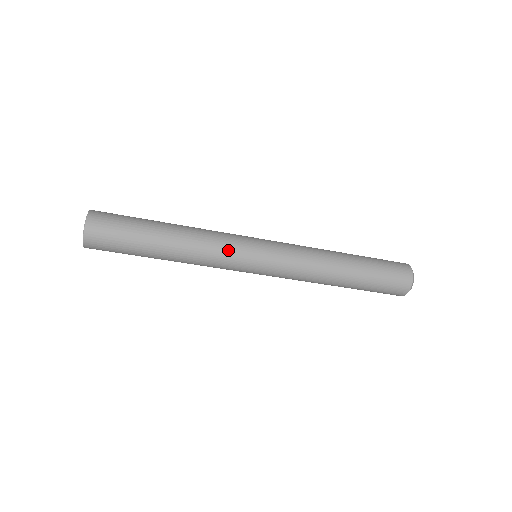
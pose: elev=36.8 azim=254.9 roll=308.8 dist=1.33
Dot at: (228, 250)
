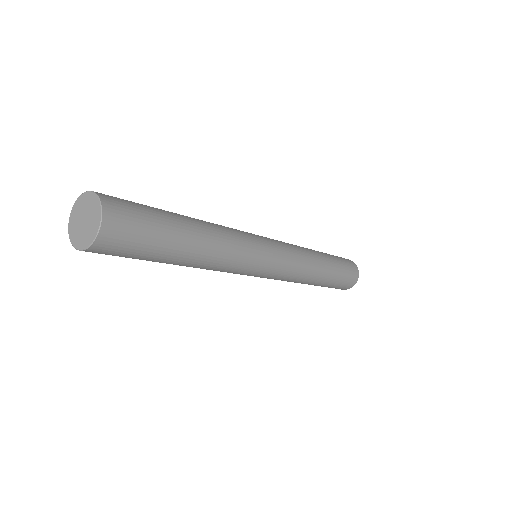
Dot at: (244, 265)
